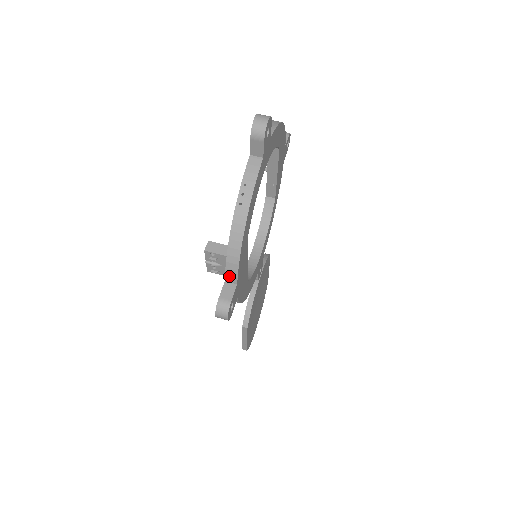
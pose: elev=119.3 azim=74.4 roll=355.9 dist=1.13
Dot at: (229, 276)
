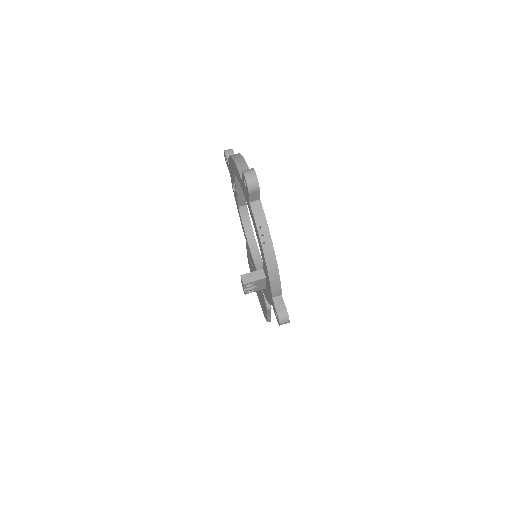
Dot at: (275, 293)
